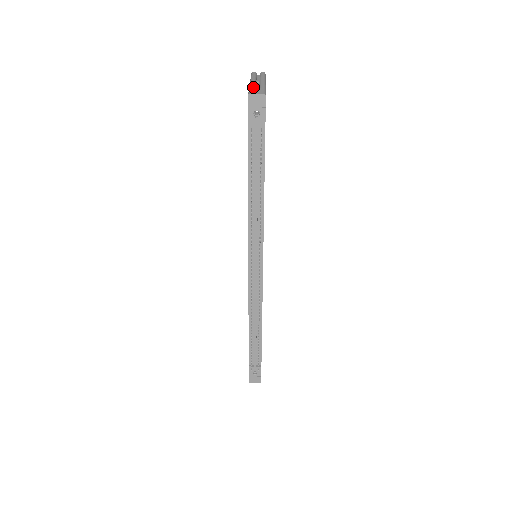
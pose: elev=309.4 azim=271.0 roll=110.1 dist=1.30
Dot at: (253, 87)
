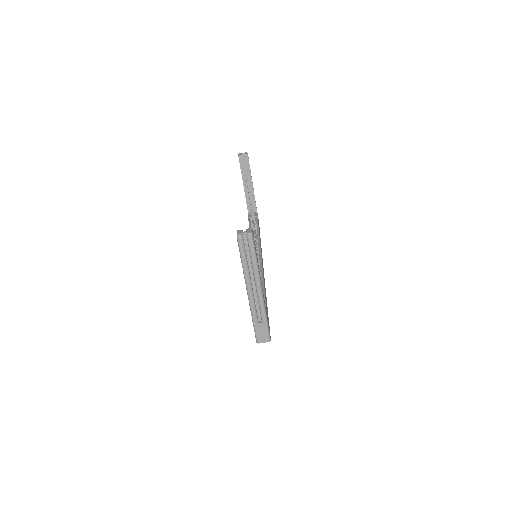
Dot at: (256, 320)
